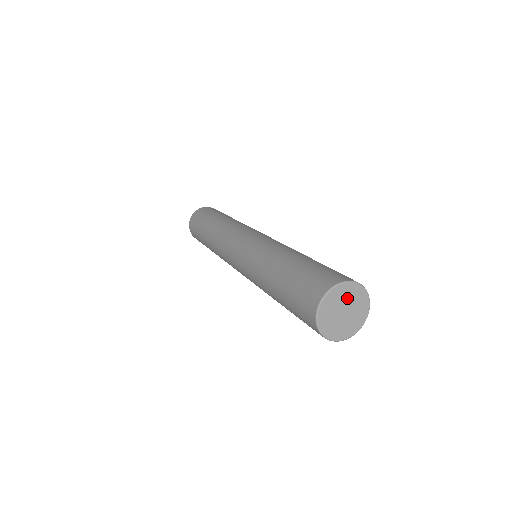
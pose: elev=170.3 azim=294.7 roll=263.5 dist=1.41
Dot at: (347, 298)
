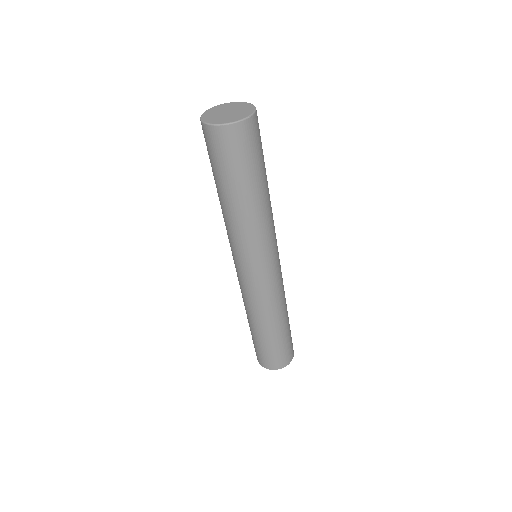
Dot at: (232, 108)
